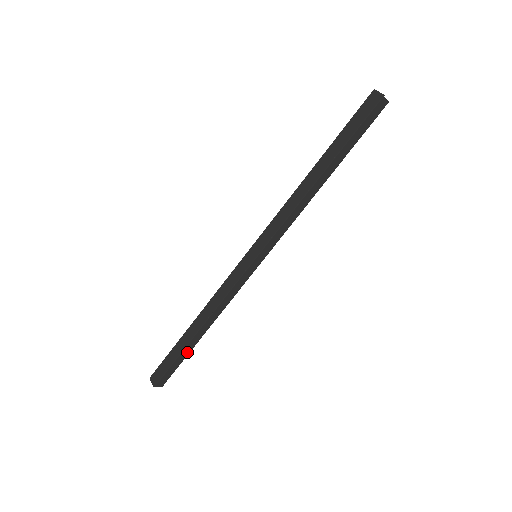
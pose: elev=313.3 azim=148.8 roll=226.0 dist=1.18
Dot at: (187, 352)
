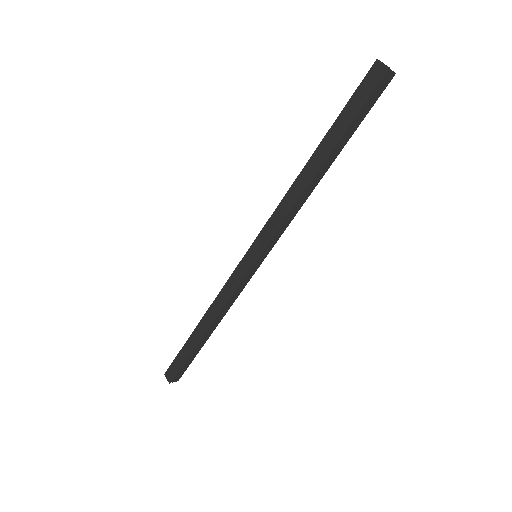
Dot at: (197, 350)
